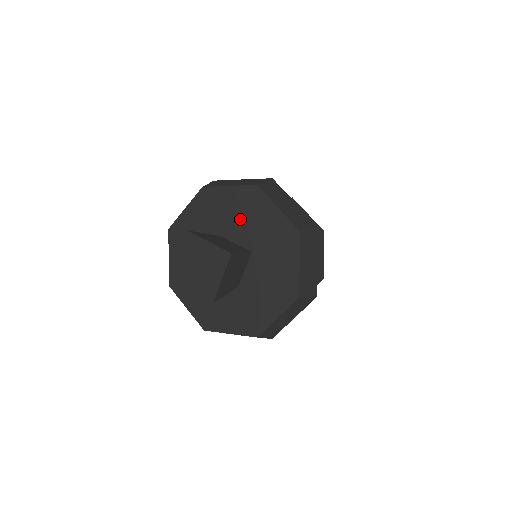
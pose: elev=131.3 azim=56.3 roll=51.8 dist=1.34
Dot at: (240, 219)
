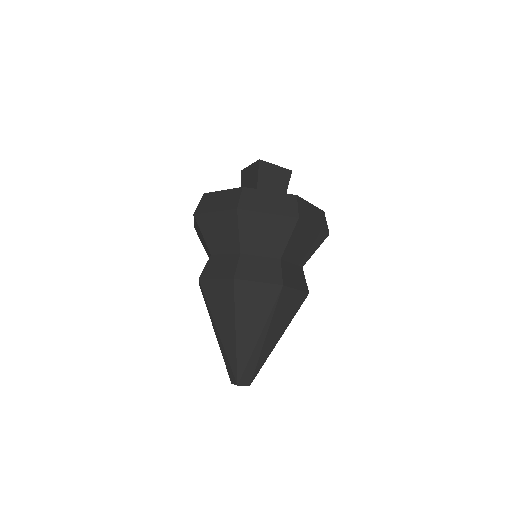
Dot at: occluded
